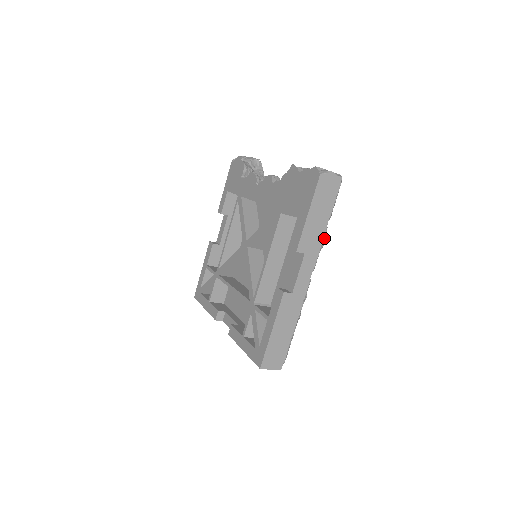
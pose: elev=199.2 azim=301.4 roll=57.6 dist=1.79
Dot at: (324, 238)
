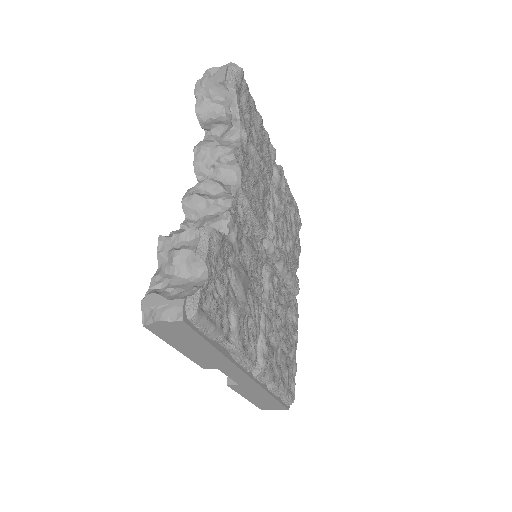
Dot at: (235, 353)
